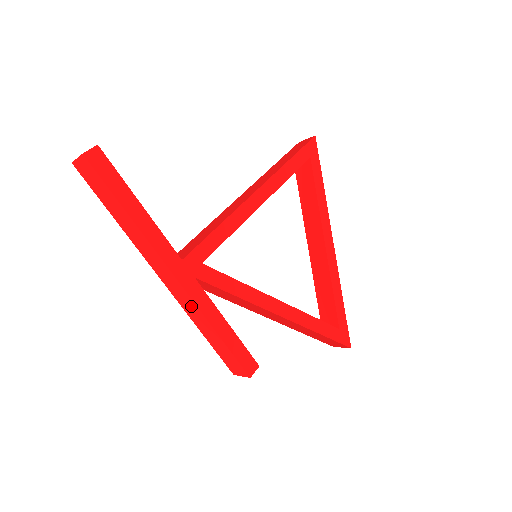
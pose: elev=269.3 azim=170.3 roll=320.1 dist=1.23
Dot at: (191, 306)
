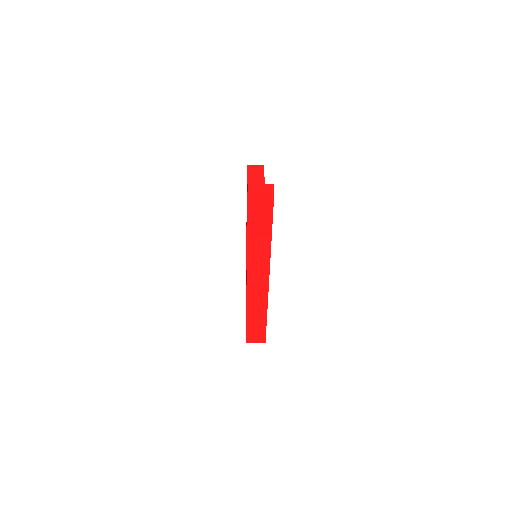
Dot at: (261, 298)
